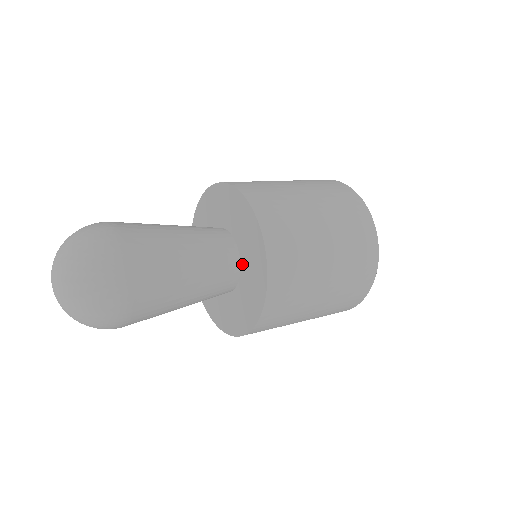
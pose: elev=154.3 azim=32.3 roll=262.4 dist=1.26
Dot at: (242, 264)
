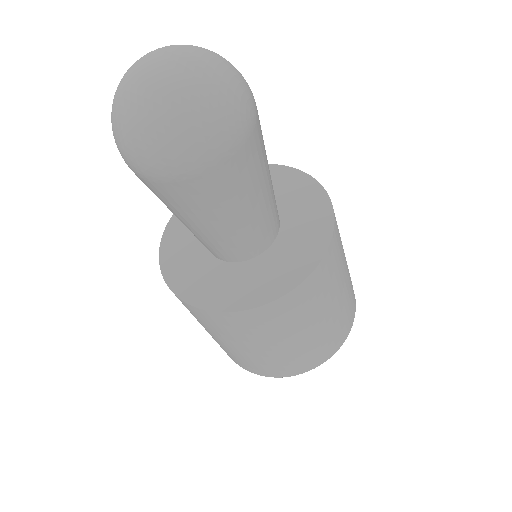
Dot at: (283, 219)
